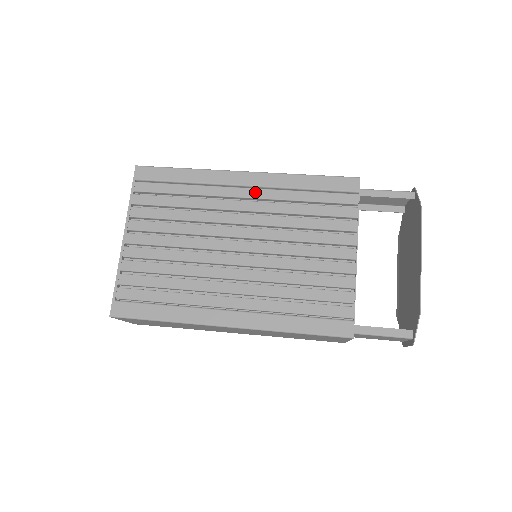
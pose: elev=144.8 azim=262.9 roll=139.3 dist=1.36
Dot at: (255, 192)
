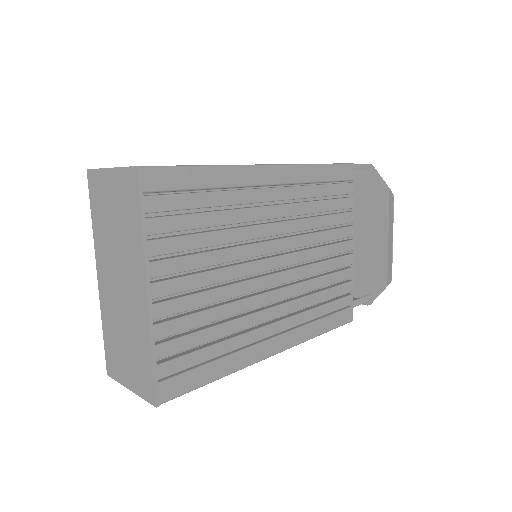
Dot at: (282, 192)
